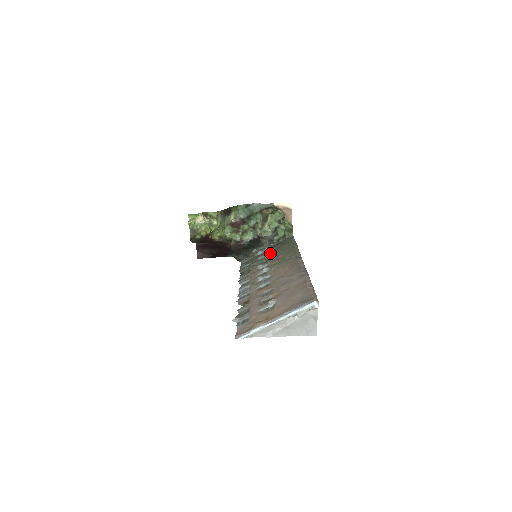
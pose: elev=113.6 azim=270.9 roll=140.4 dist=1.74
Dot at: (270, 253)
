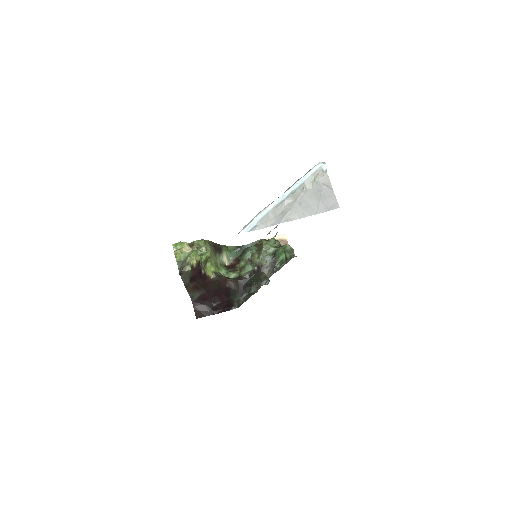
Dot at: occluded
